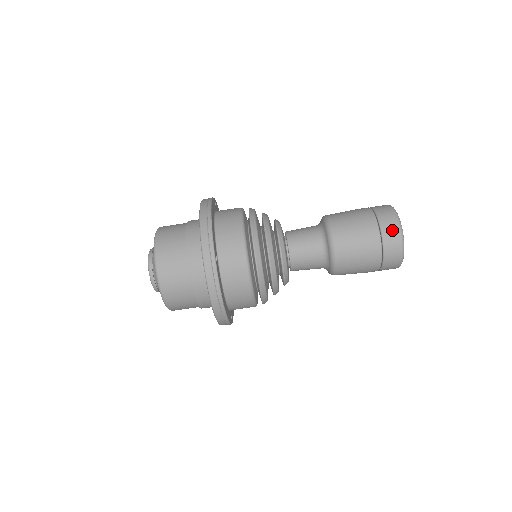
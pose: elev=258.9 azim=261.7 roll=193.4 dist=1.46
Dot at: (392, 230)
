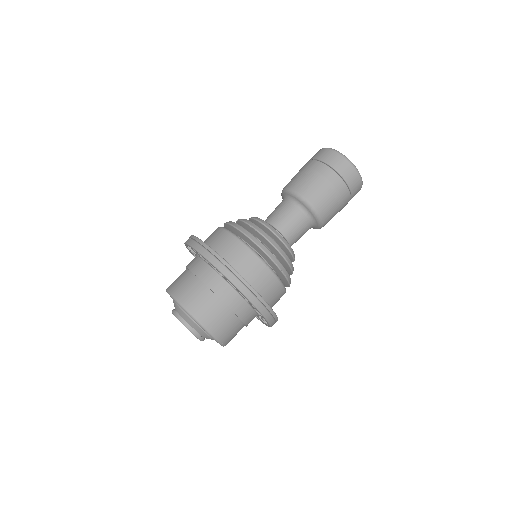
Dot at: (353, 176)
